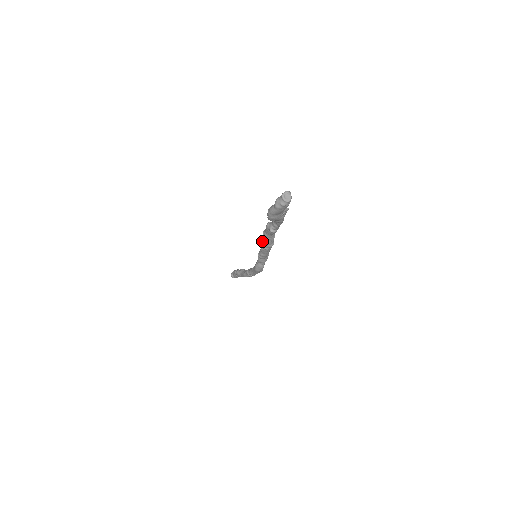
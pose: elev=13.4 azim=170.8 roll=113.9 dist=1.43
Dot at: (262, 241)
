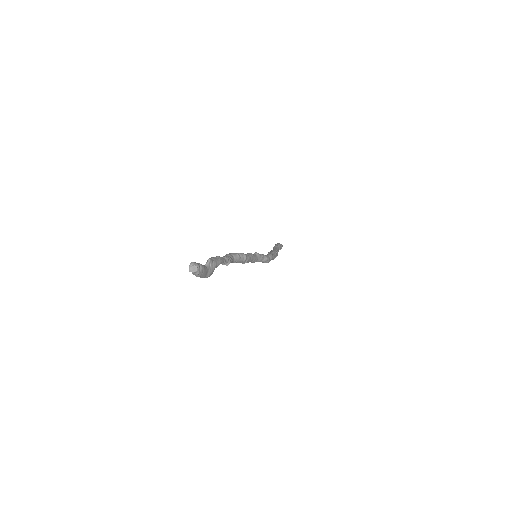
Dot at: occluded
